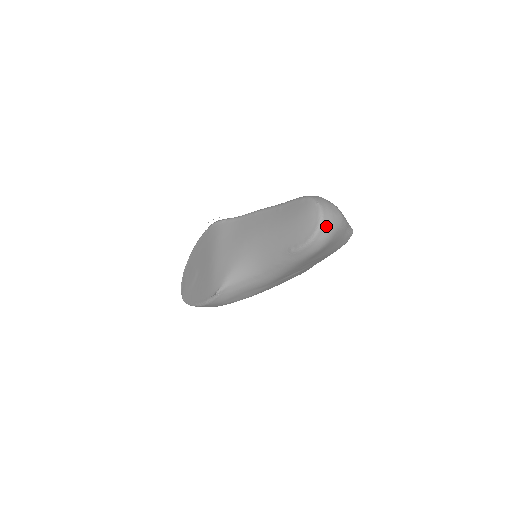
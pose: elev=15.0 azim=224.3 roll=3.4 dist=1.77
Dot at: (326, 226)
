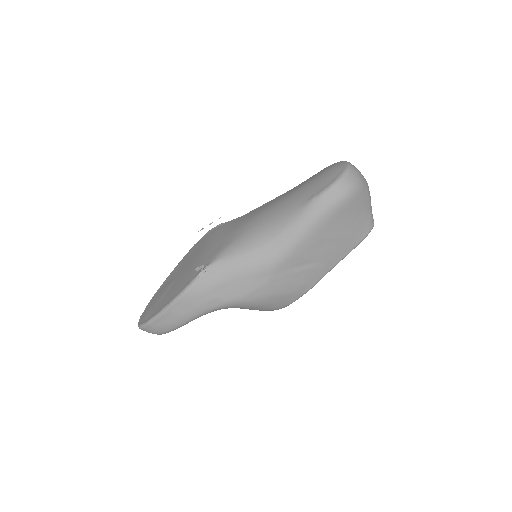
Dot at: (354, 173)
